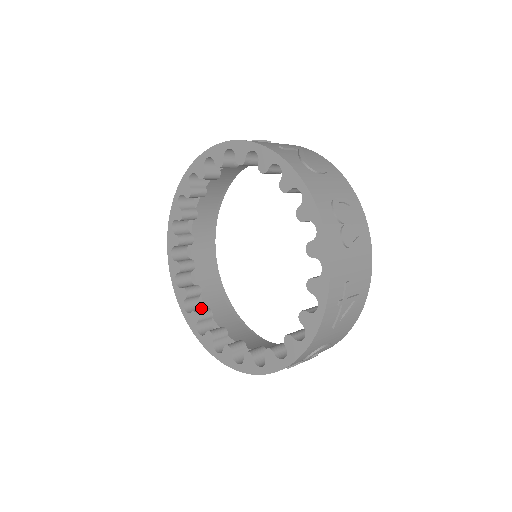
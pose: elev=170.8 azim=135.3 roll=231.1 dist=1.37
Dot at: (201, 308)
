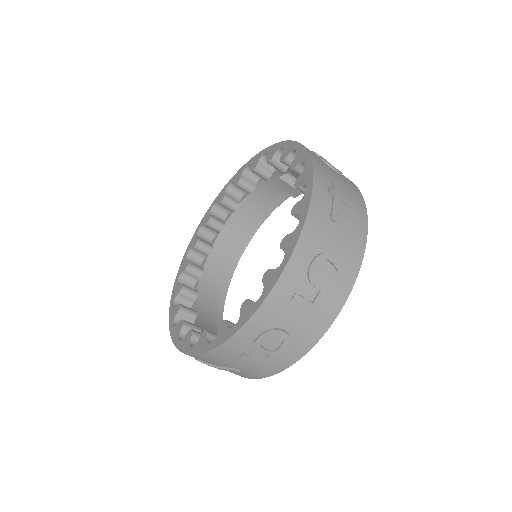
Dot at: occluded
